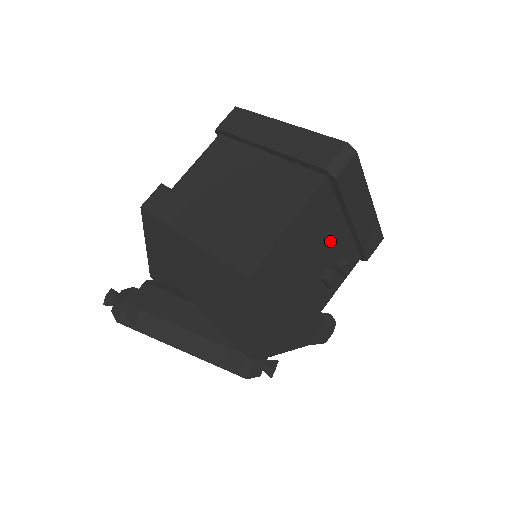
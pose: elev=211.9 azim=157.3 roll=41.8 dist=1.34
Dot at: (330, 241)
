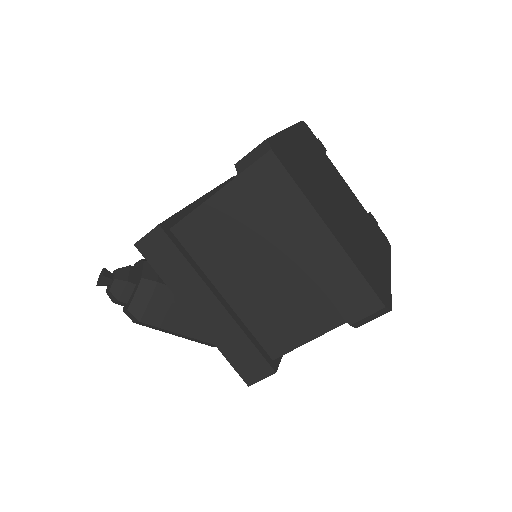
Dot at: occluded
